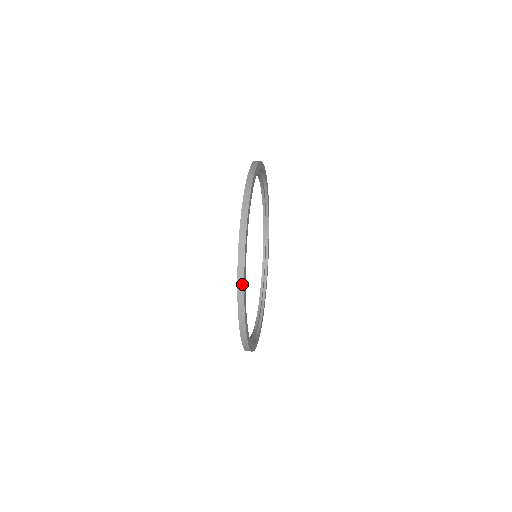
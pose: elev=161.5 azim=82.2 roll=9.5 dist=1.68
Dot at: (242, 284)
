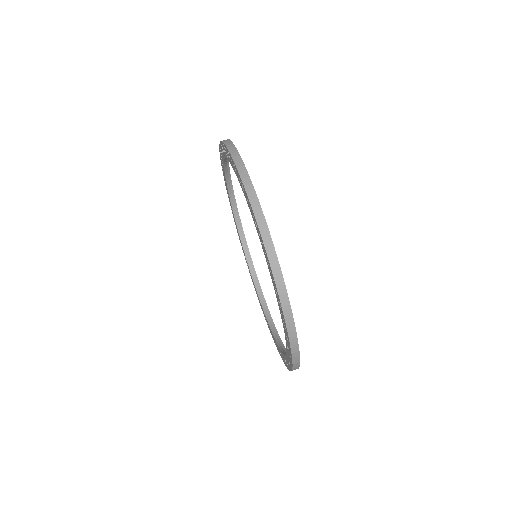
Dot at: (295, 342)
